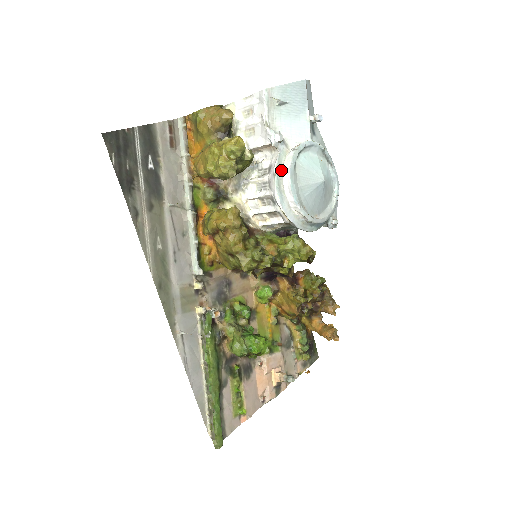
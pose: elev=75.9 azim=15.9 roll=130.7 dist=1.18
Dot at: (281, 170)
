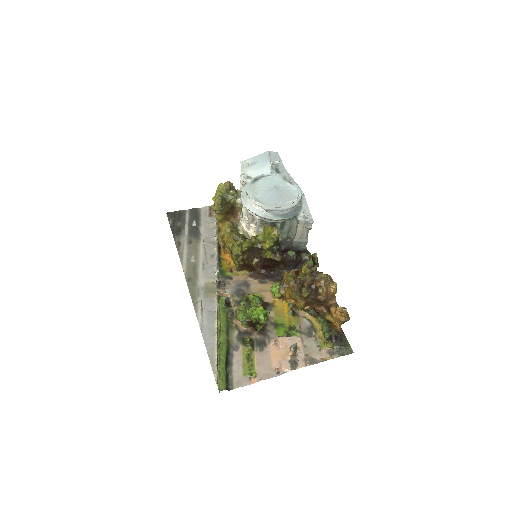
Dot at: (246, 189)
